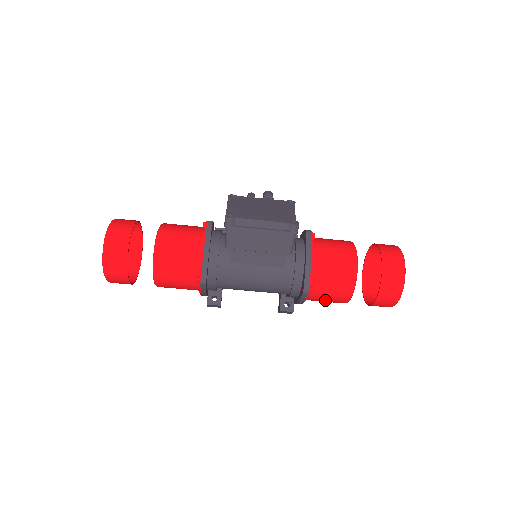
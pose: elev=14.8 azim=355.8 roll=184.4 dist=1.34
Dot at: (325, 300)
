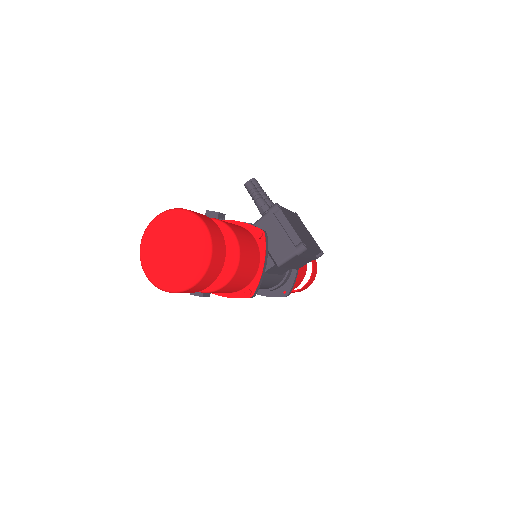
Dot at: occluded
